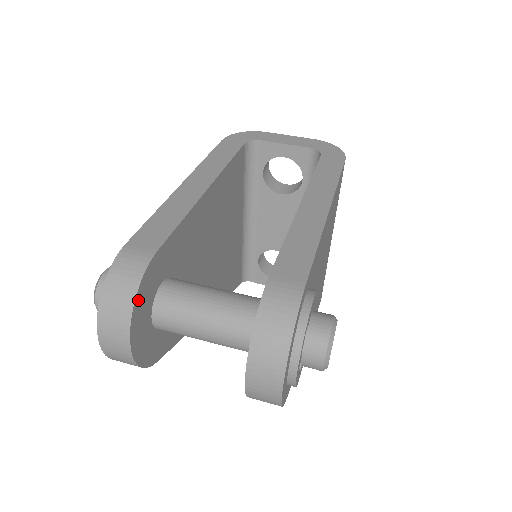
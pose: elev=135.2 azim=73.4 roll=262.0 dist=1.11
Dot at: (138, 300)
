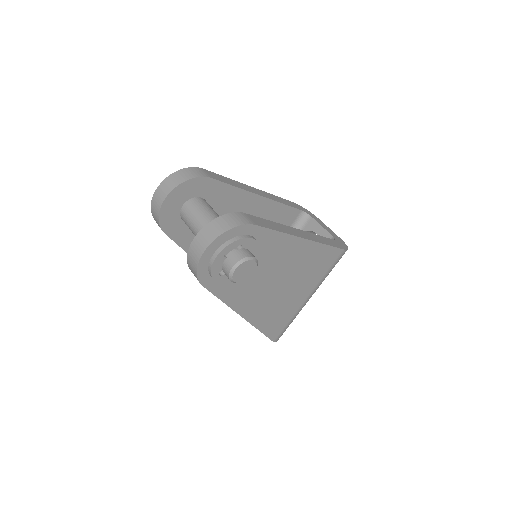
Dot at: (186, 184)
